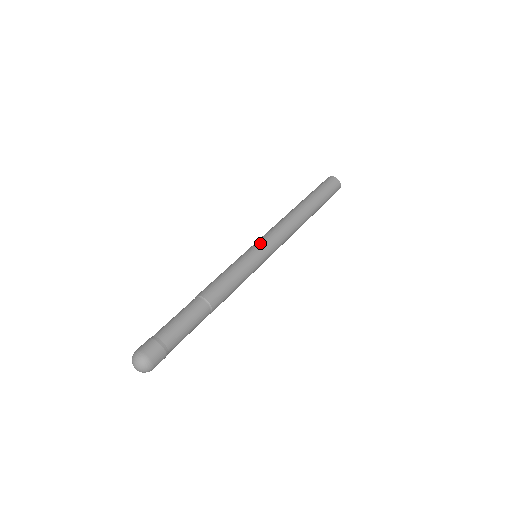
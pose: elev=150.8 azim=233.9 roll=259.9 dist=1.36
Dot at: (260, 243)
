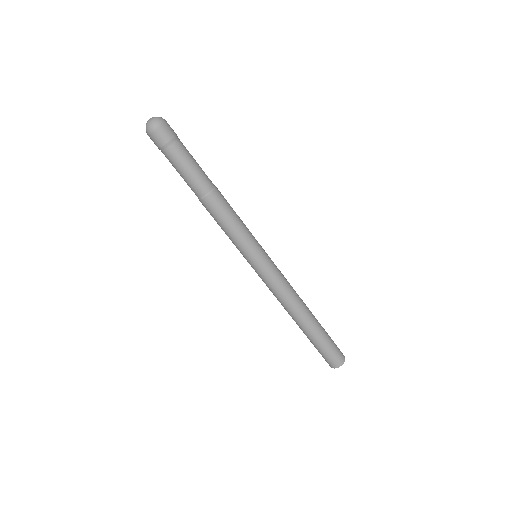
Dot at: occluded
